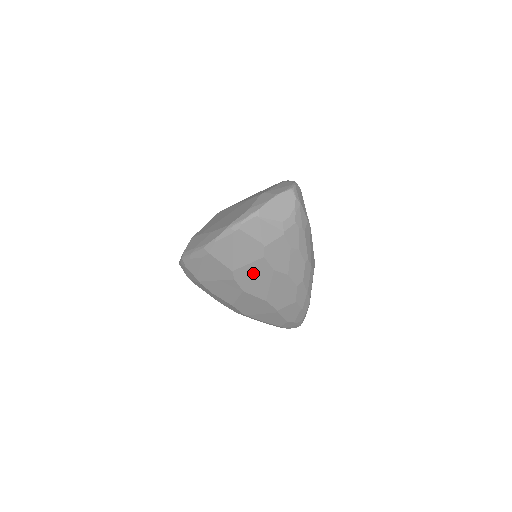
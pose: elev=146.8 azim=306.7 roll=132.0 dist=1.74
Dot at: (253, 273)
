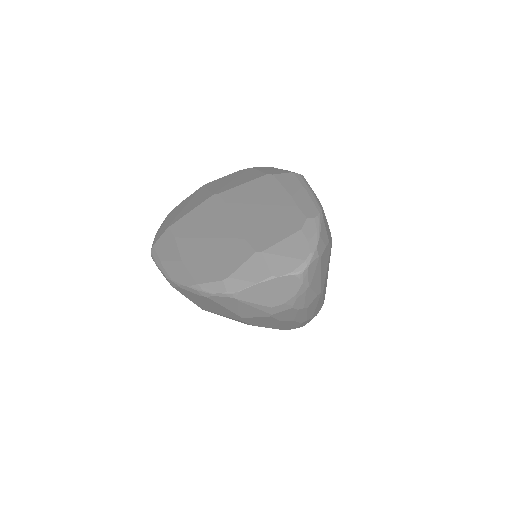
Dot at: occluded
